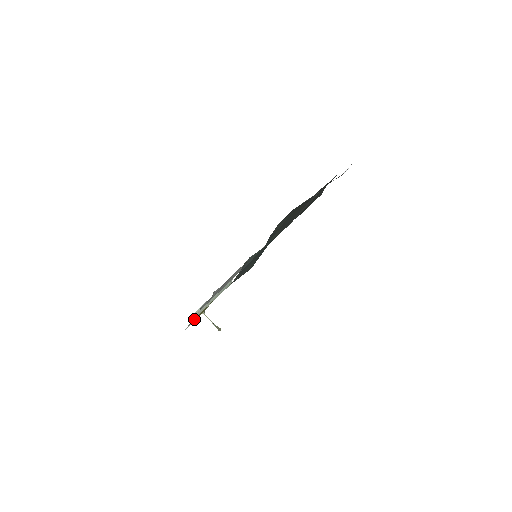
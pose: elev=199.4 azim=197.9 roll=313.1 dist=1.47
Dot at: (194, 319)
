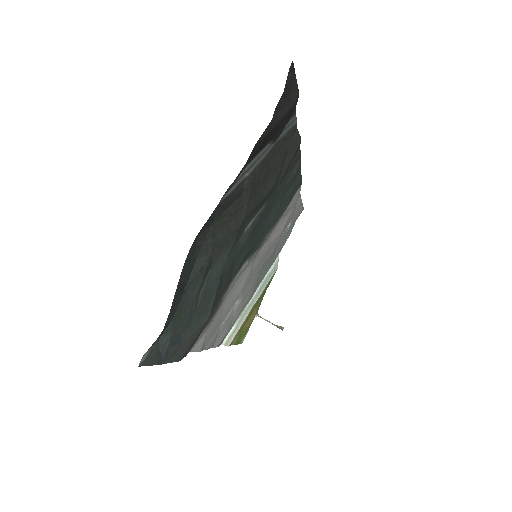
Dot at: (242, 332)
